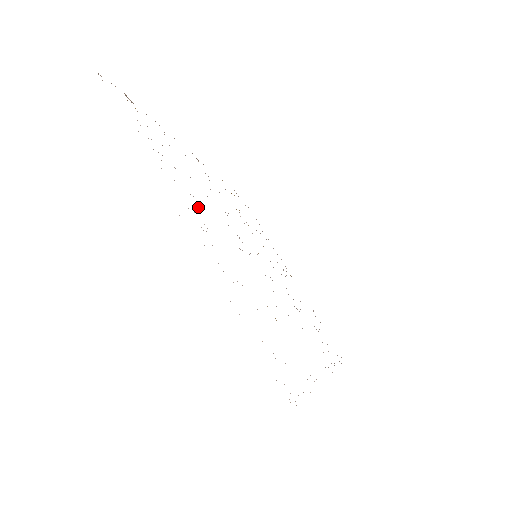
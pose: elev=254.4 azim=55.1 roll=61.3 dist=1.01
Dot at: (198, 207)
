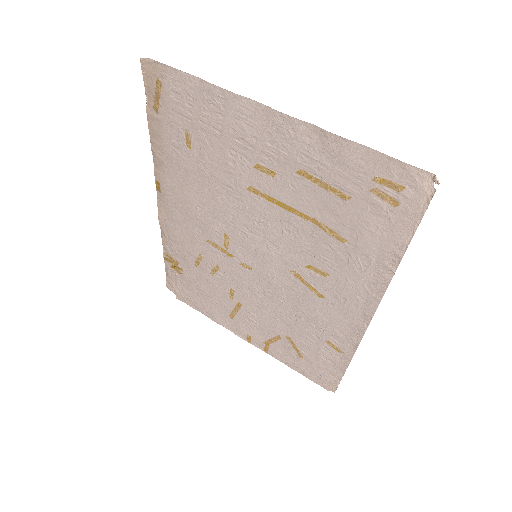
Dot at: (242, 157)
